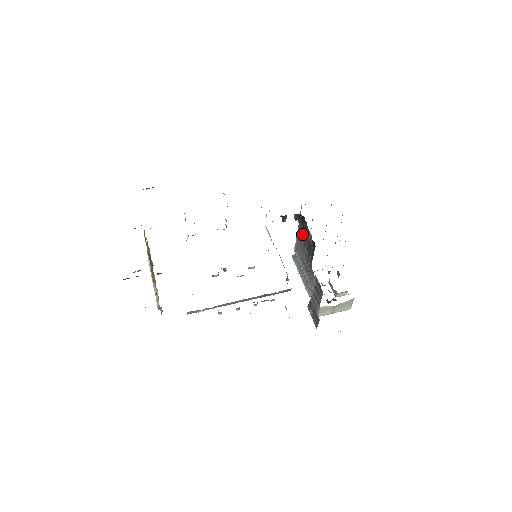
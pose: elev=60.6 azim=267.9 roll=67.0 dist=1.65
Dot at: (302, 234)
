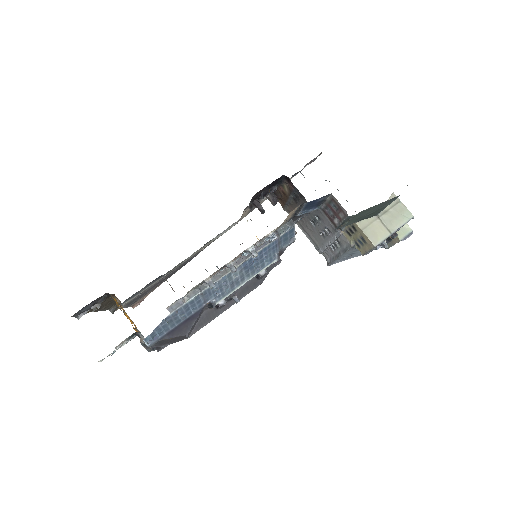
Dot at: occluded
